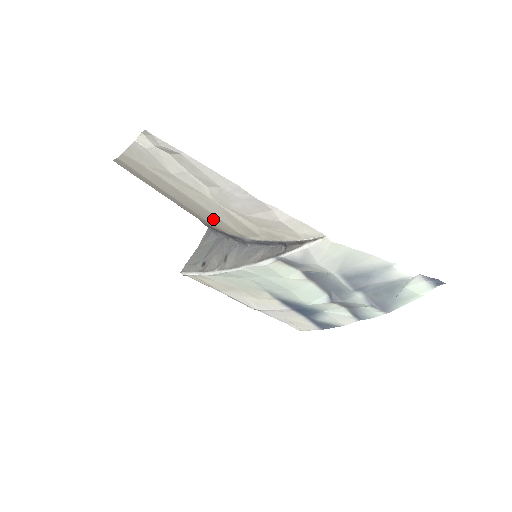
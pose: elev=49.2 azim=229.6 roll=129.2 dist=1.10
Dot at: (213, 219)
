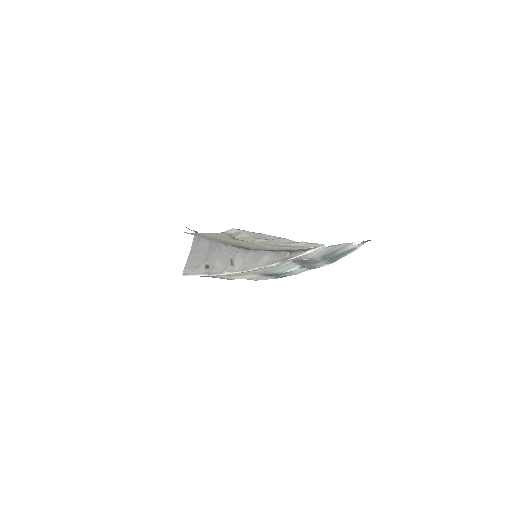
Dot at: occluded
